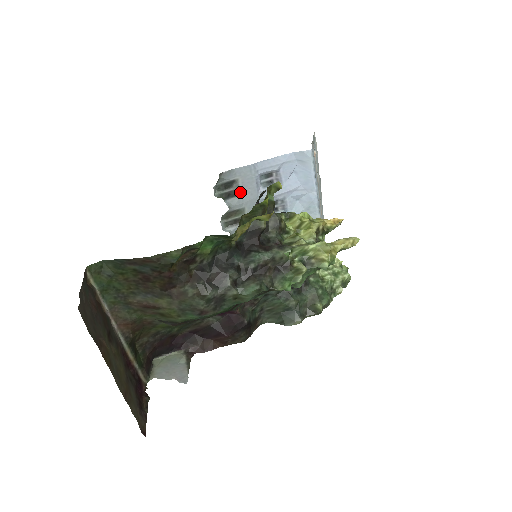
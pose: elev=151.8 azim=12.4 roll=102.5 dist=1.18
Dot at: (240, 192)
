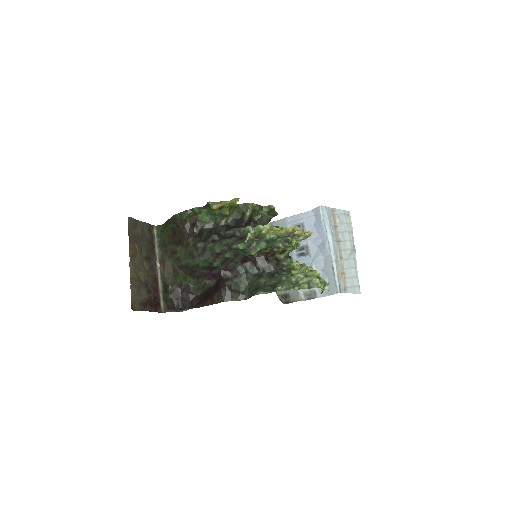
Dot at: occluded
